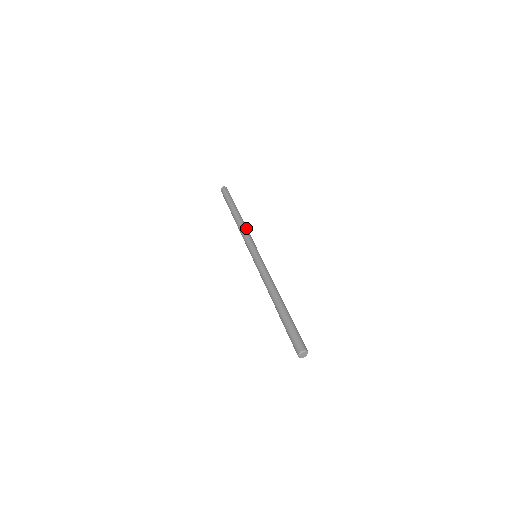
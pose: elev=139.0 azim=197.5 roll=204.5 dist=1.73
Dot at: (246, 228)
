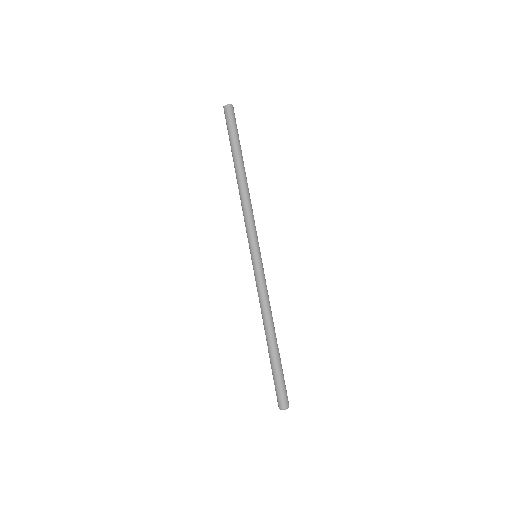
Dot at: (249, 205)
